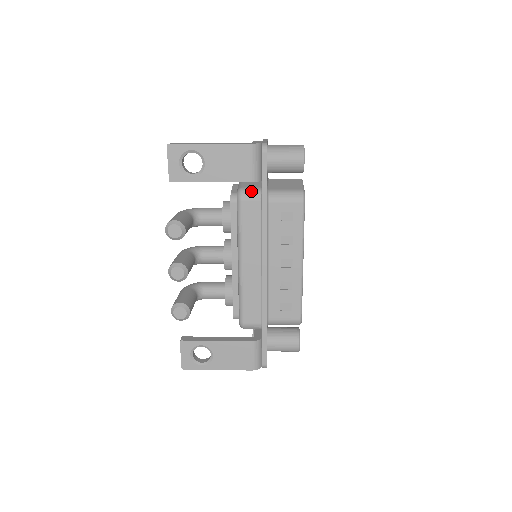
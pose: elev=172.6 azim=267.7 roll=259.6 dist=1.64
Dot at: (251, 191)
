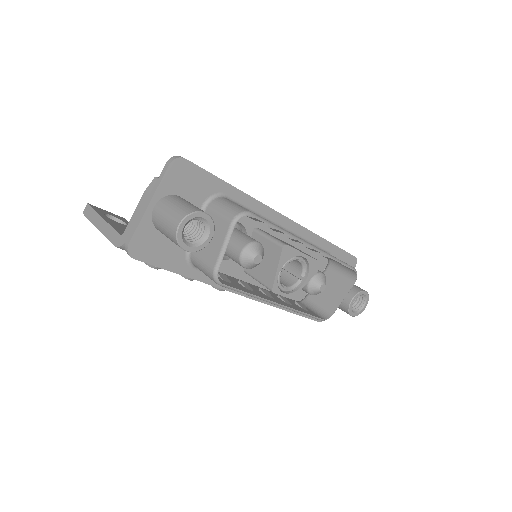
Dot at: occluded
